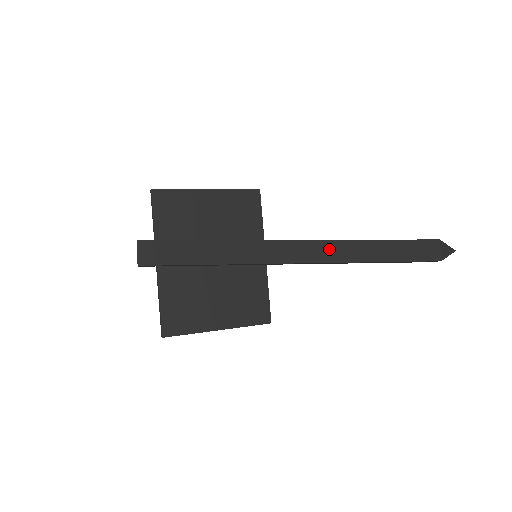
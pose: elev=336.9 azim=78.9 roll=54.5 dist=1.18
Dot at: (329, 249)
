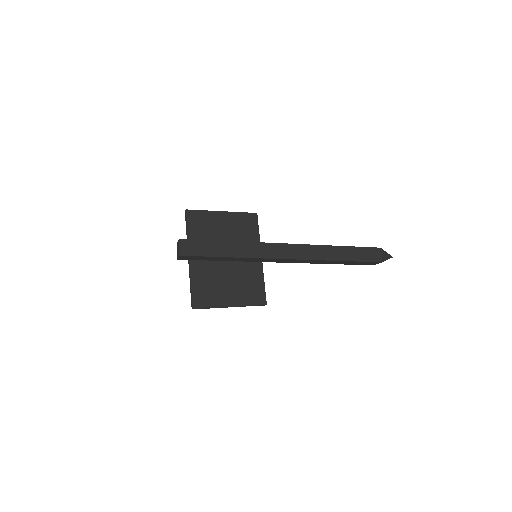
Dot at: (306, 251)
